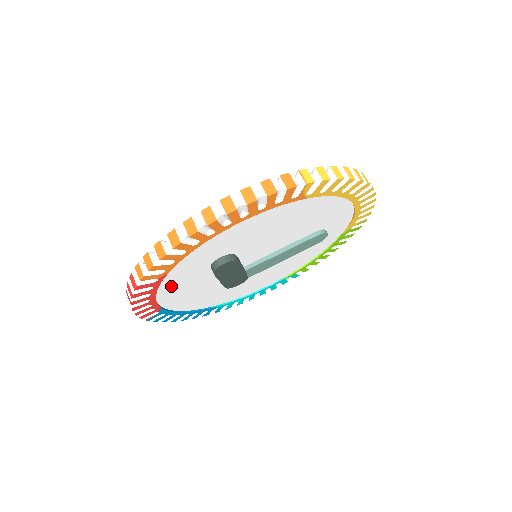
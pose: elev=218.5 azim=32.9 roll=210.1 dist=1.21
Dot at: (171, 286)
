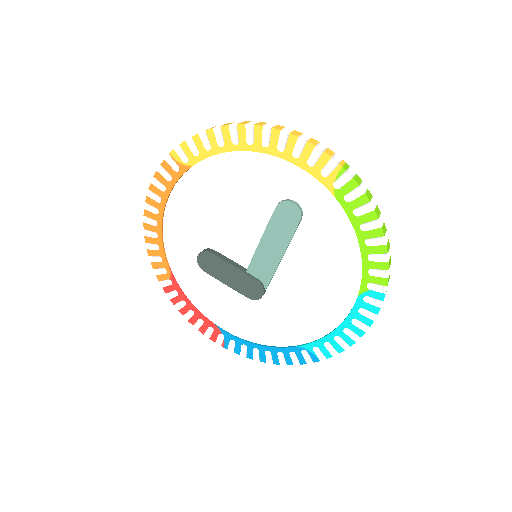
Dot at: (197, 294)
